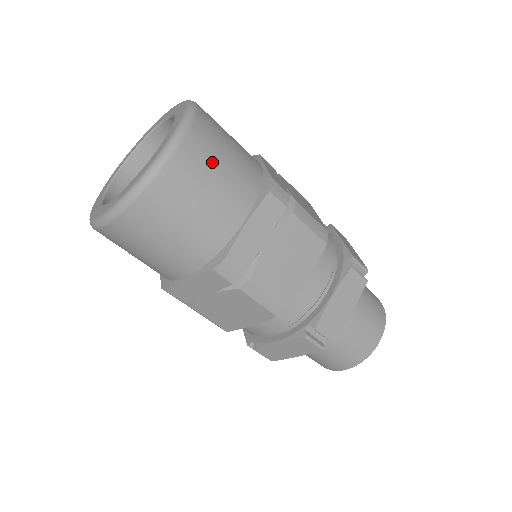
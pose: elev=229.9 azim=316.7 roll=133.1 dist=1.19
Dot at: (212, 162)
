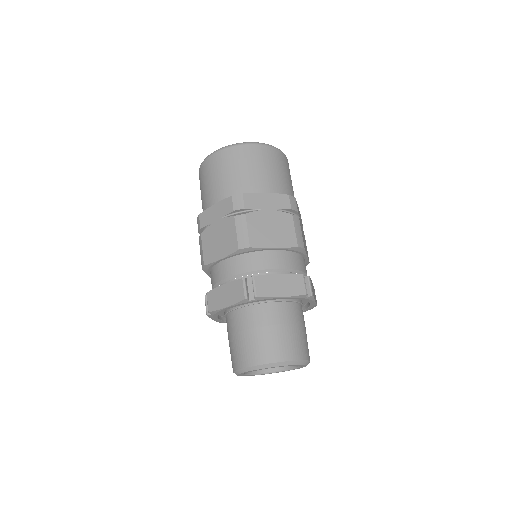
Dot at: occluded
